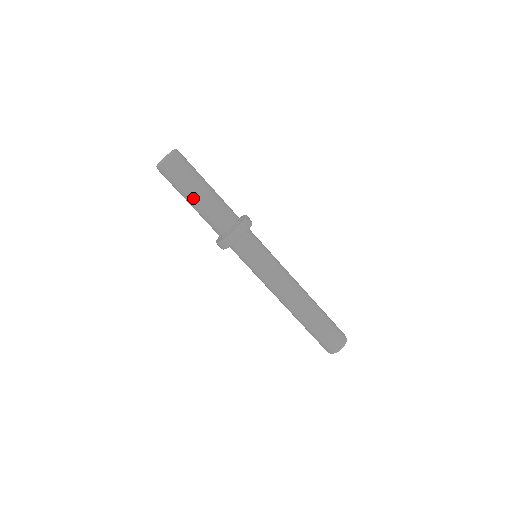
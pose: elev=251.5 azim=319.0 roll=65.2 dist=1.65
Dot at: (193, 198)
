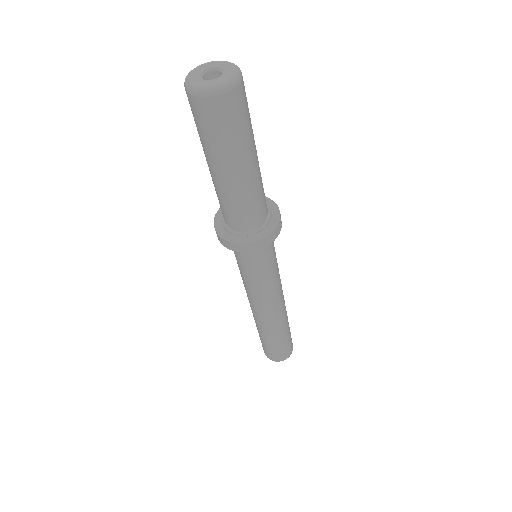
Dot at: (228, 171)
